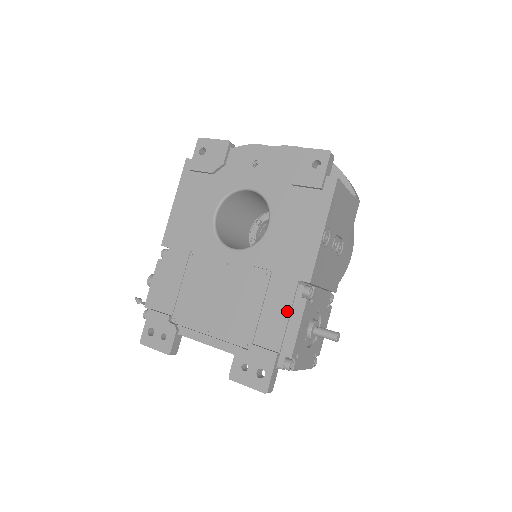
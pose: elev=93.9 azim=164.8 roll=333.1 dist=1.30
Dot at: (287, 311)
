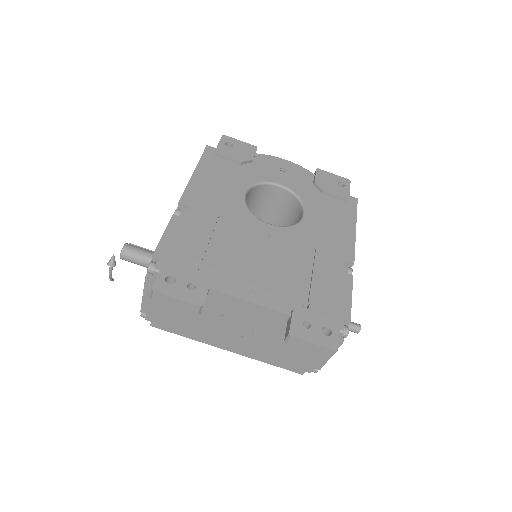
Dot at: (338, 281)
